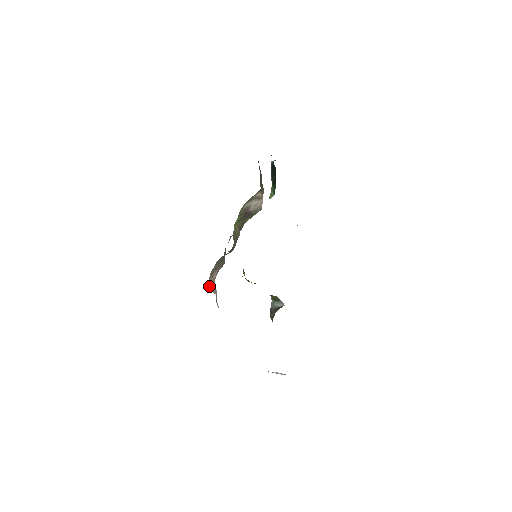
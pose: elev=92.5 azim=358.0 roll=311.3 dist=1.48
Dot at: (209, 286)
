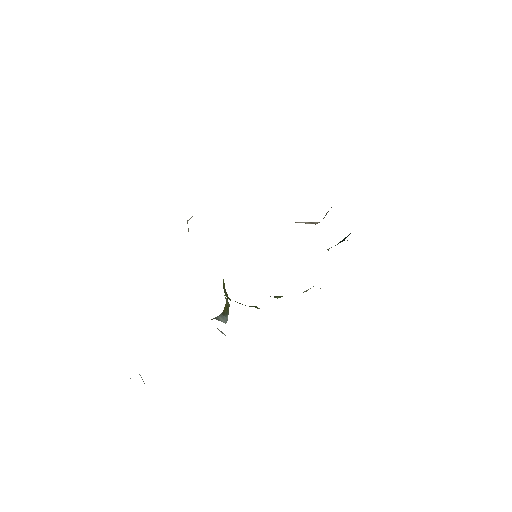
Dot at: (192, 216)
